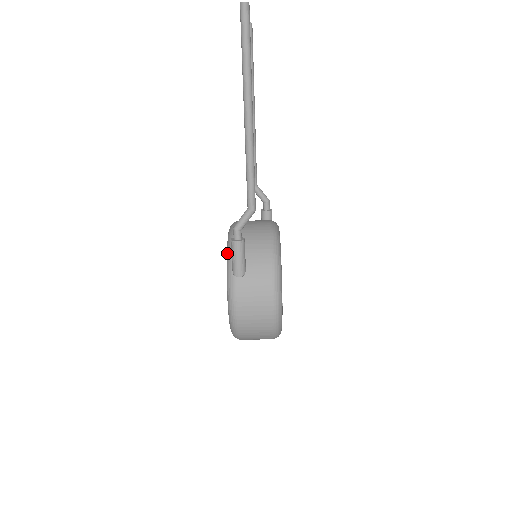
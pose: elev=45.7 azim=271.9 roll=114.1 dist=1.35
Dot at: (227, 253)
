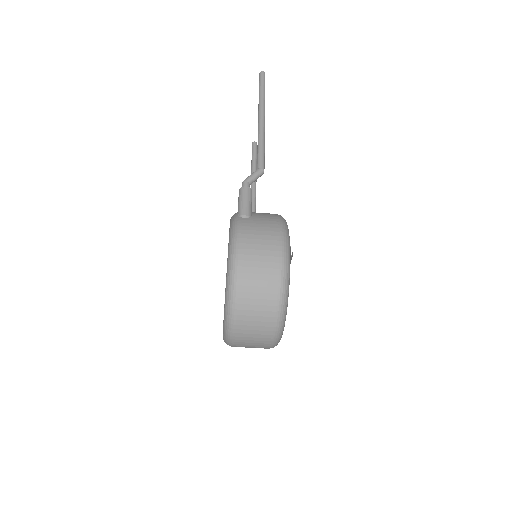
Dot at: (231, 217)
